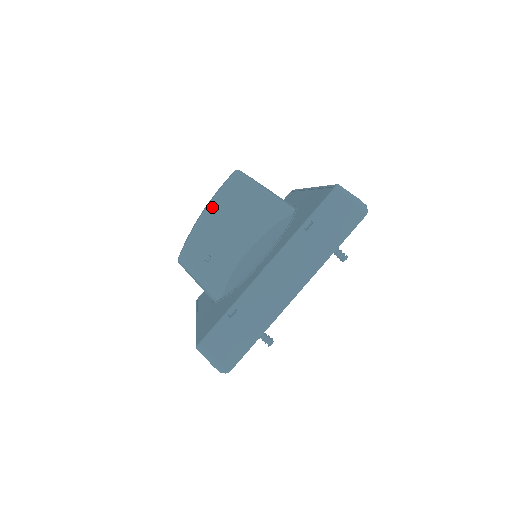
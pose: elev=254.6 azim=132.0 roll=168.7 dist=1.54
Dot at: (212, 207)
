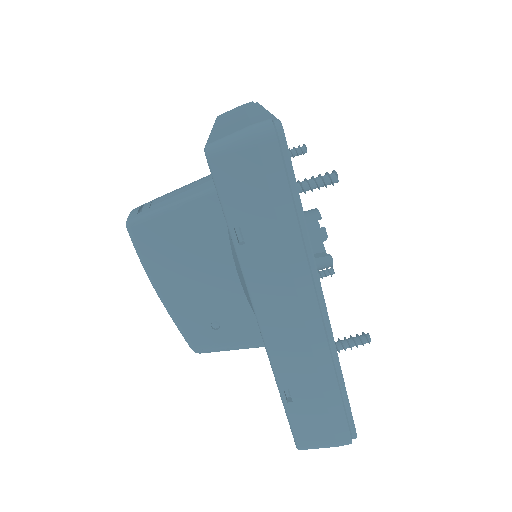
Dot at: (156, 282)
